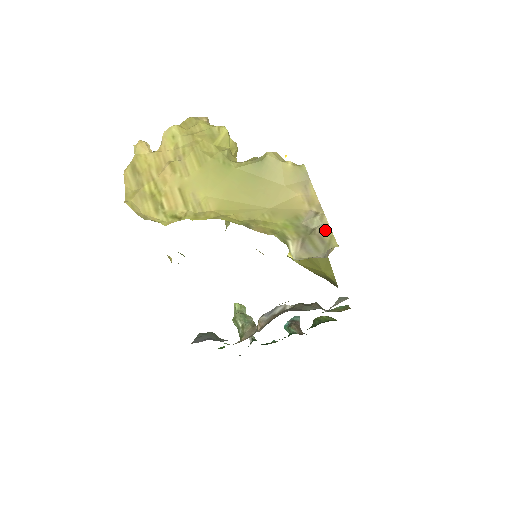
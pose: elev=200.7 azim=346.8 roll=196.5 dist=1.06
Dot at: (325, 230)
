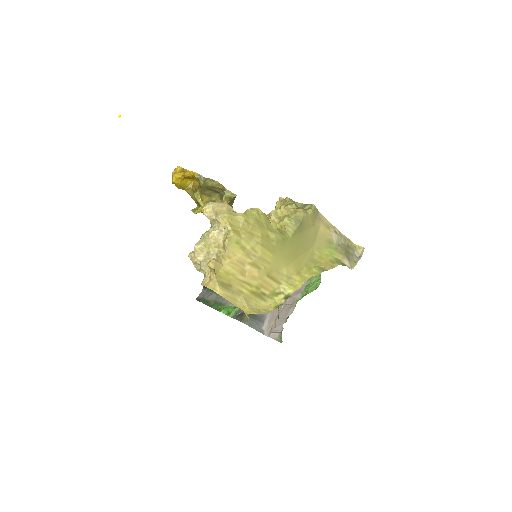
Dot at: (346, 240)
